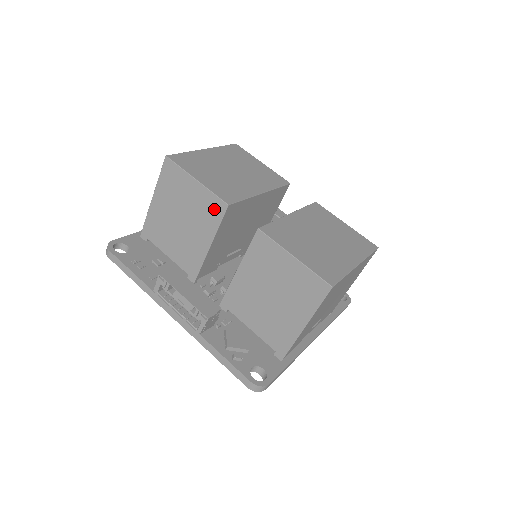
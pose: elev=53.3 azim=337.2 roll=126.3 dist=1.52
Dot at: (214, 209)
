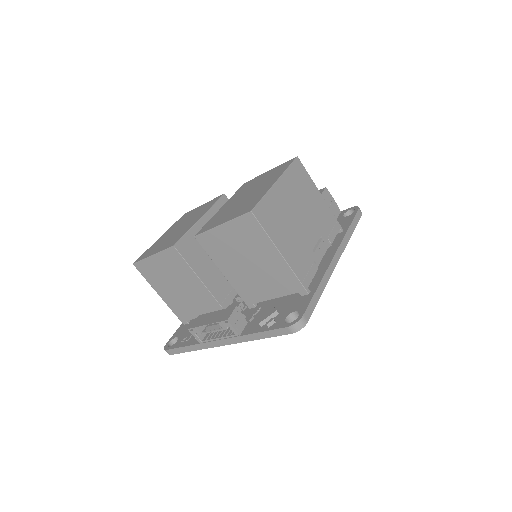
Dot at: (174, 258)
